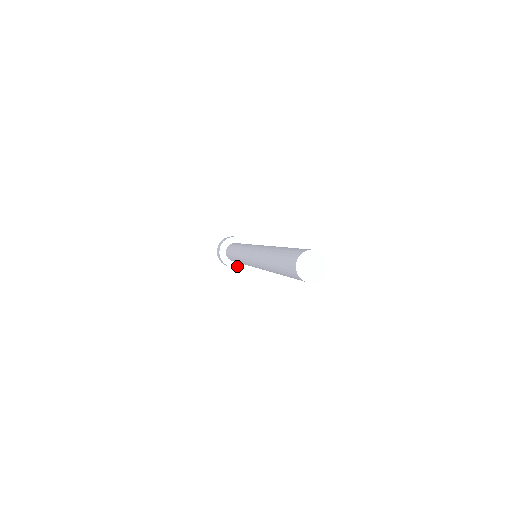
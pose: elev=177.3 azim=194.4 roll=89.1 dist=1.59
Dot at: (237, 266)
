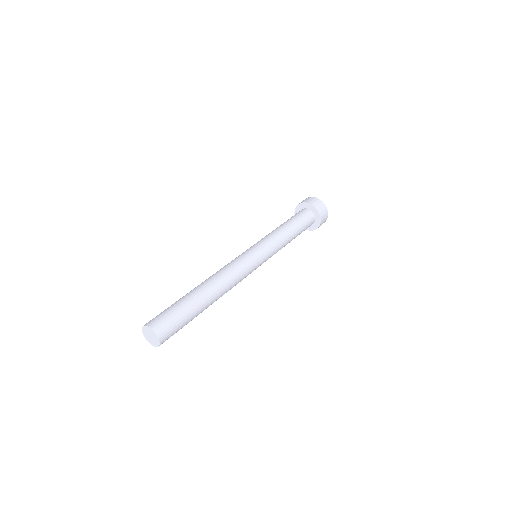
Dot at: (317, 227)
